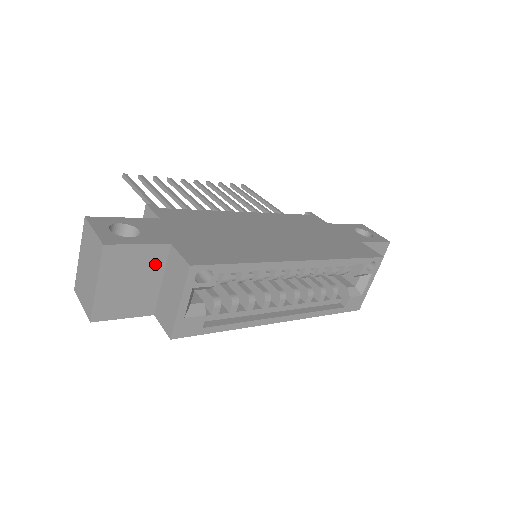
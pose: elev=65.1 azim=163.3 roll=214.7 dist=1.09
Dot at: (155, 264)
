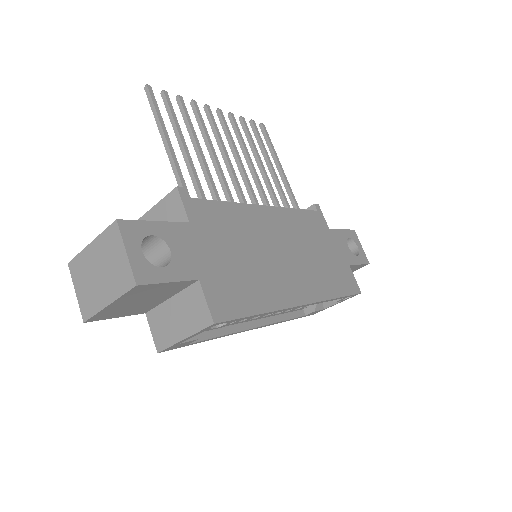
Dot at: (173, 290)
